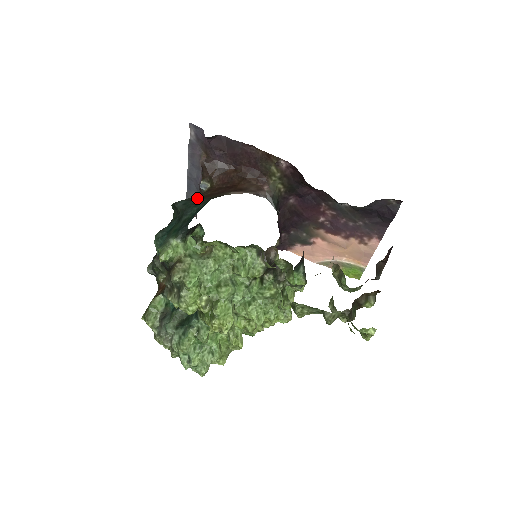
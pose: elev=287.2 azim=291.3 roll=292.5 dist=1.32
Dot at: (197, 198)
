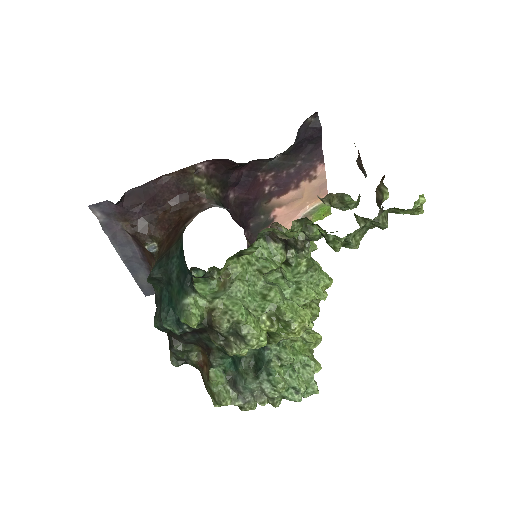
Dot at: (163, 254)
